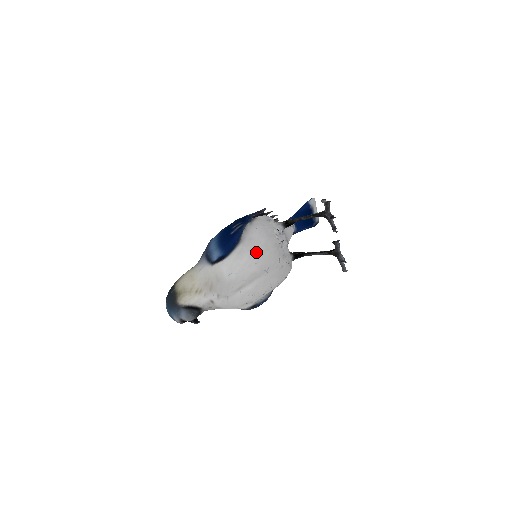
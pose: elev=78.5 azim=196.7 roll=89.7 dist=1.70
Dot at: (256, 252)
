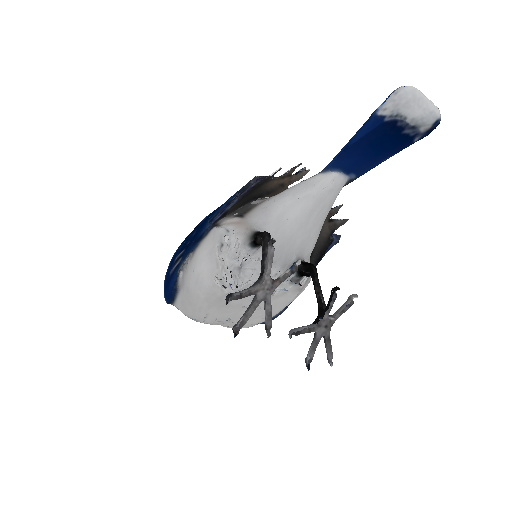
Dot at: (198, 308)
